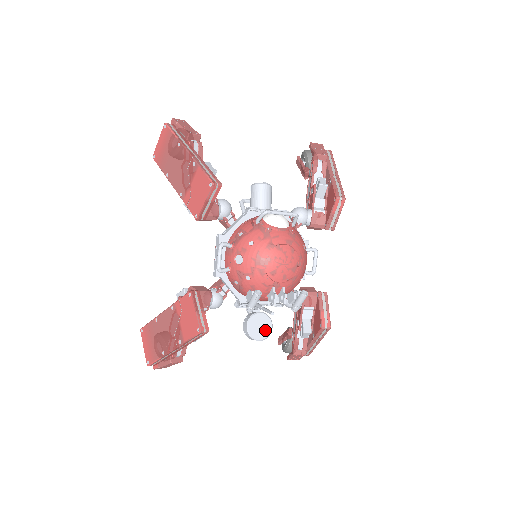
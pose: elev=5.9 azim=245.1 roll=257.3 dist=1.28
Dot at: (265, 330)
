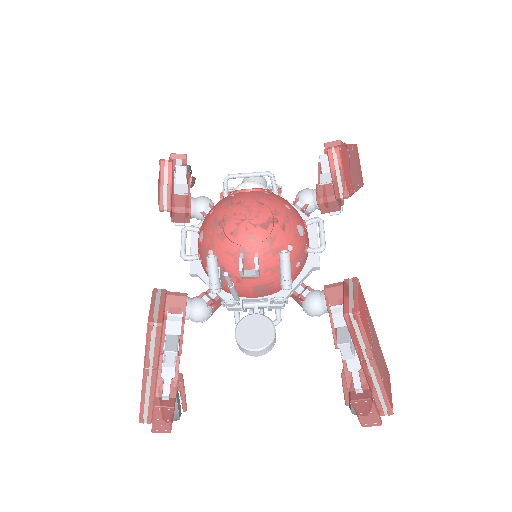
Dot at: (263, 336)
